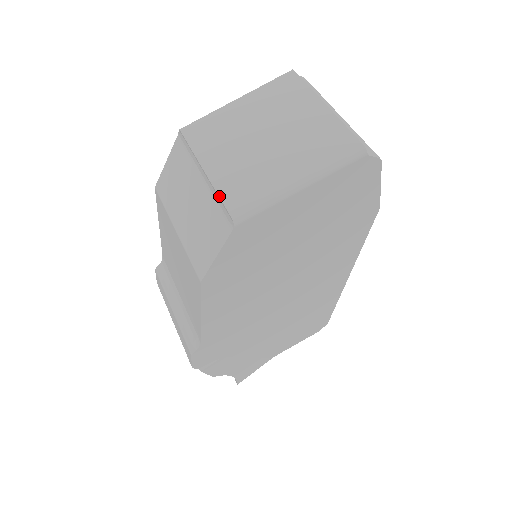
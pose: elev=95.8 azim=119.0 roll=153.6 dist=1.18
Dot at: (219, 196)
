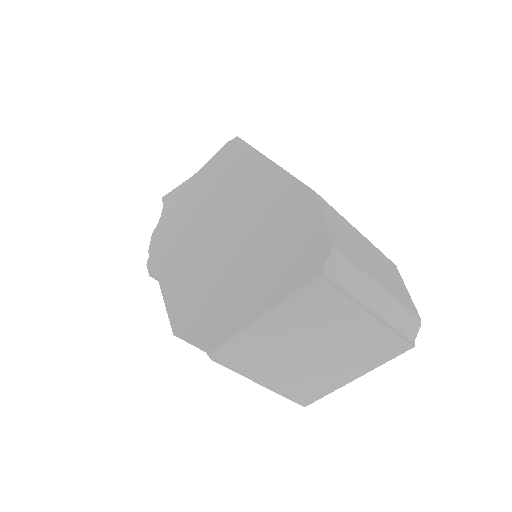
Dot at: occluded
